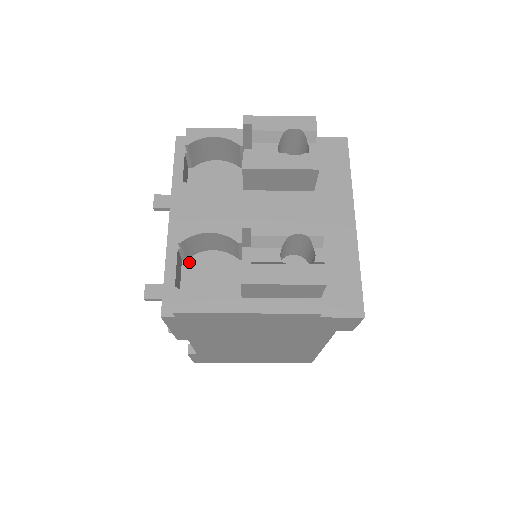
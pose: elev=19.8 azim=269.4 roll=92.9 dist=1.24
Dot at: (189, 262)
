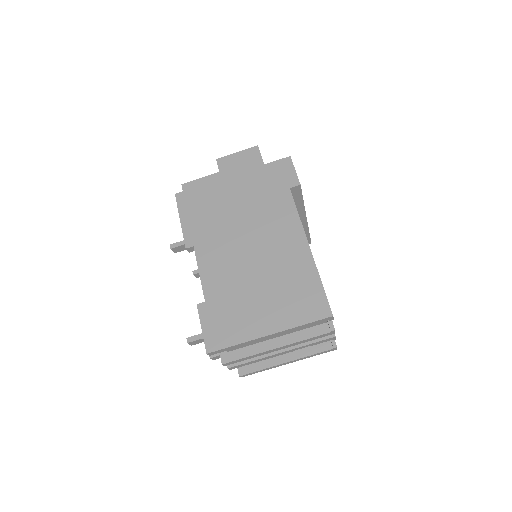
Dot at: occluded
